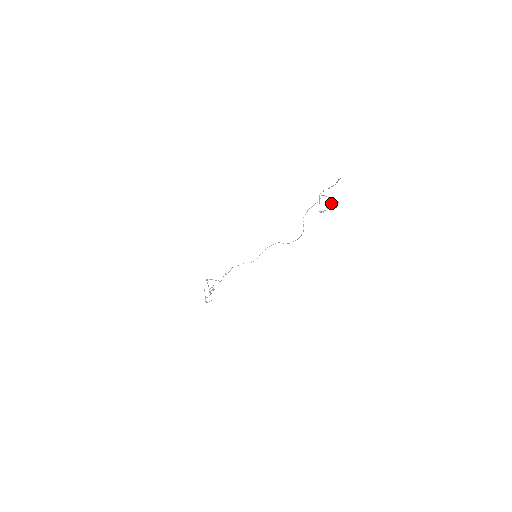
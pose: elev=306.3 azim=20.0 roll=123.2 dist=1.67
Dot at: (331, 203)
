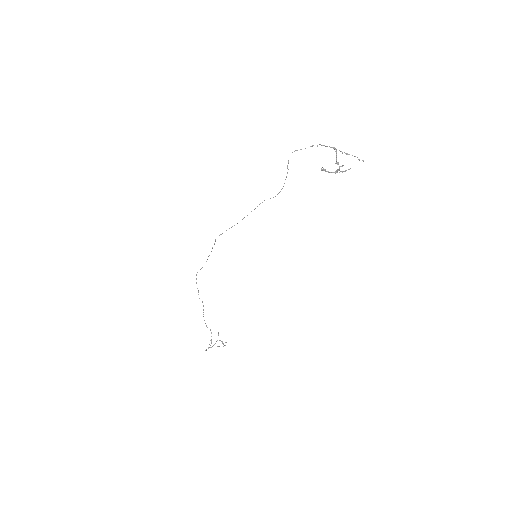
Dot at: (336, 158)
